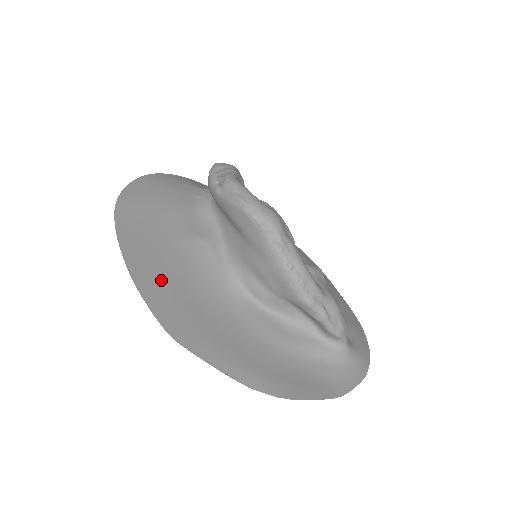
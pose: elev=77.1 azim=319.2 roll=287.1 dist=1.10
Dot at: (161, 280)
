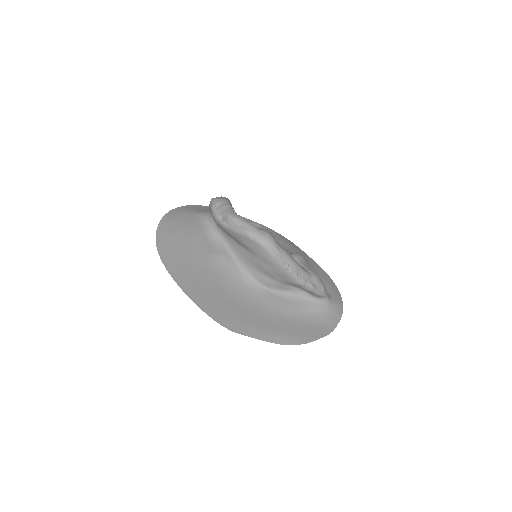
Dot at: (208, 295)
